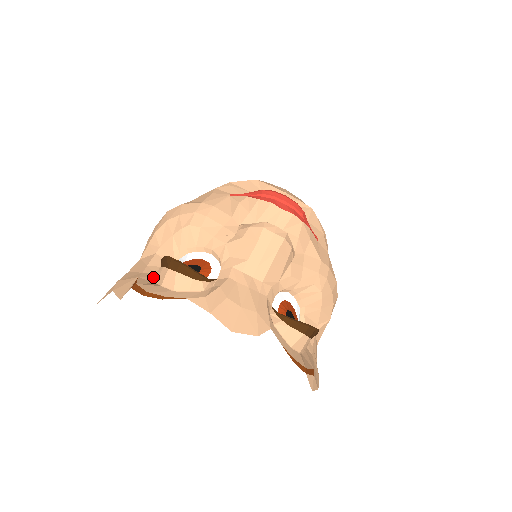
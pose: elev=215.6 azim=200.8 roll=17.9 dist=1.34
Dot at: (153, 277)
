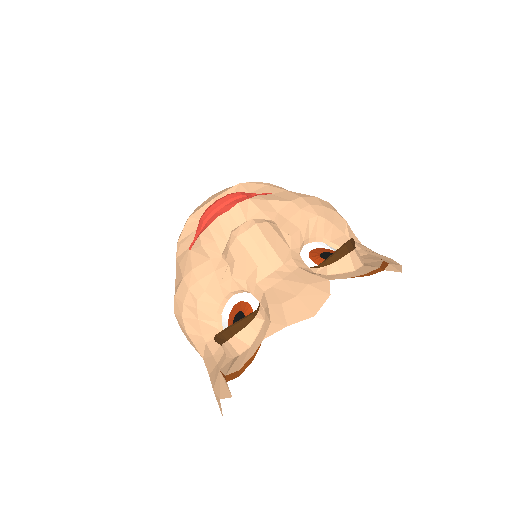
Dot at: (227, 357)
